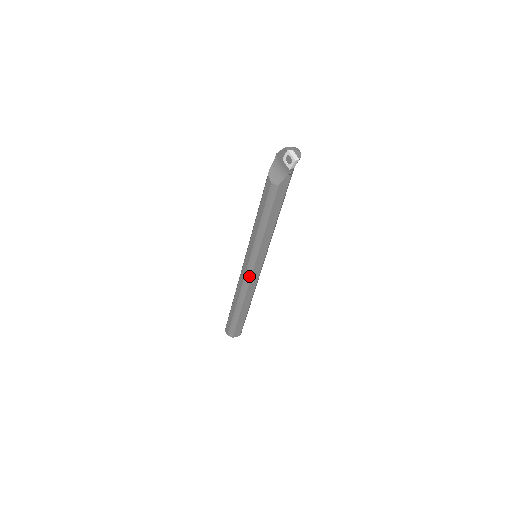
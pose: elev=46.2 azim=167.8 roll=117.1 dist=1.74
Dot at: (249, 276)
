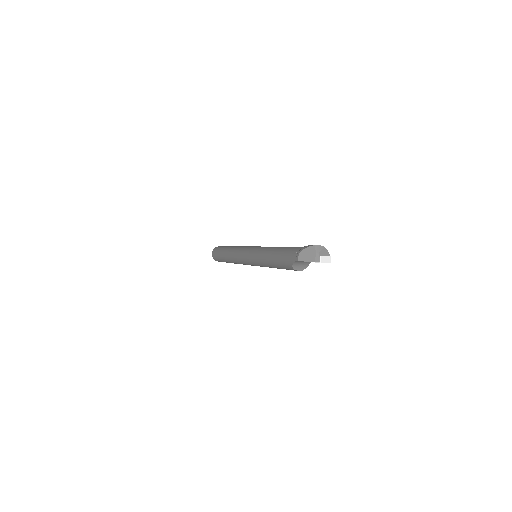
Dot at: occluded
